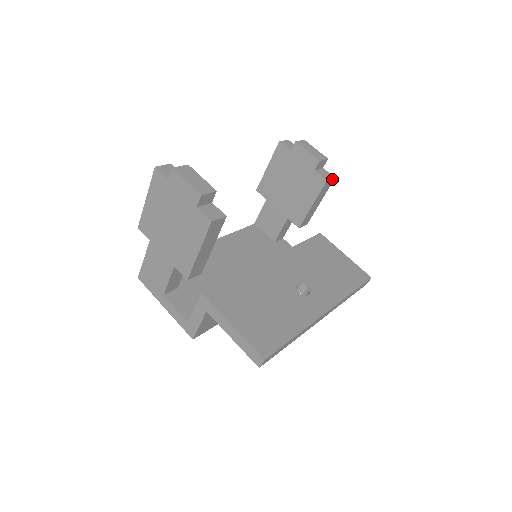
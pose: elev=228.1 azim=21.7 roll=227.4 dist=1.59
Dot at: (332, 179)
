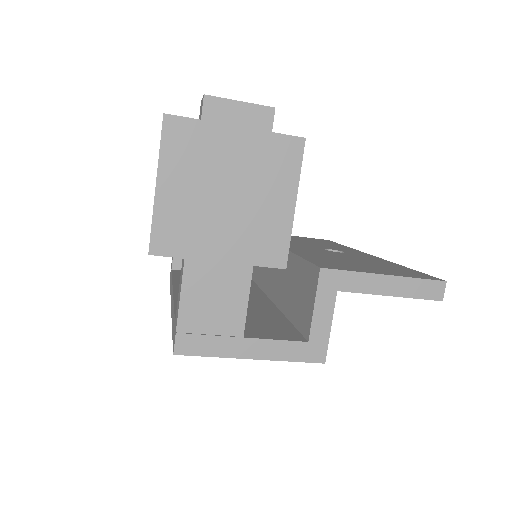
Dot at: occluded
